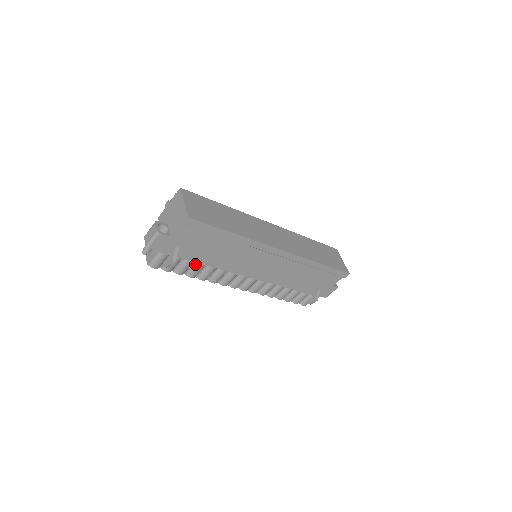
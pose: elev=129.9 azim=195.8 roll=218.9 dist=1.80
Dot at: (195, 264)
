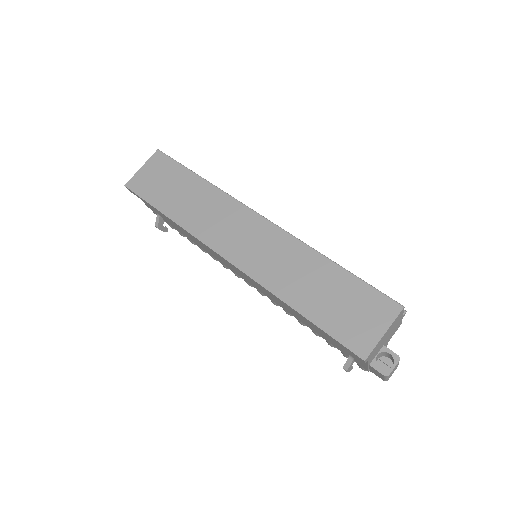
Dot at: occluded
